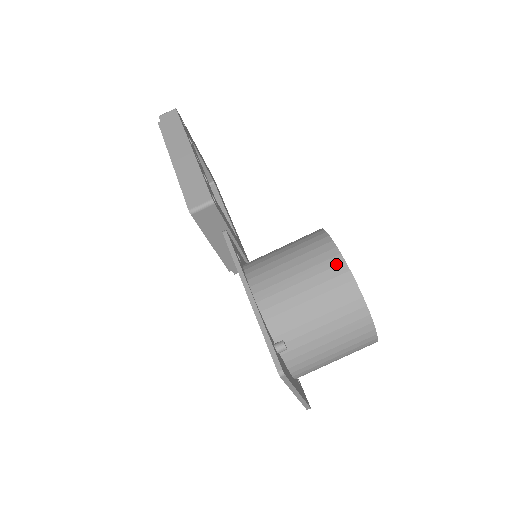
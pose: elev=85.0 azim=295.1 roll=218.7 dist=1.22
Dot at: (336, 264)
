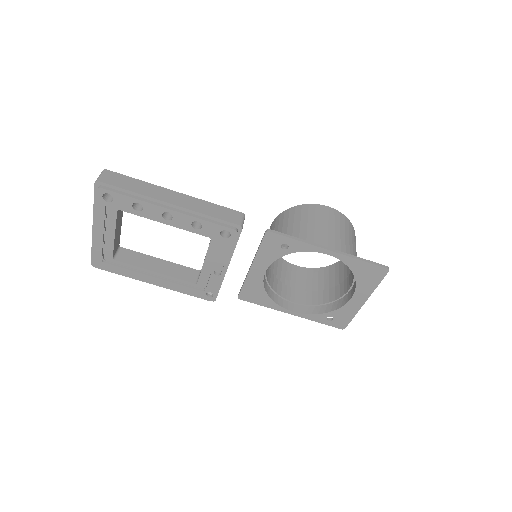
Dot at: (334, 212)
